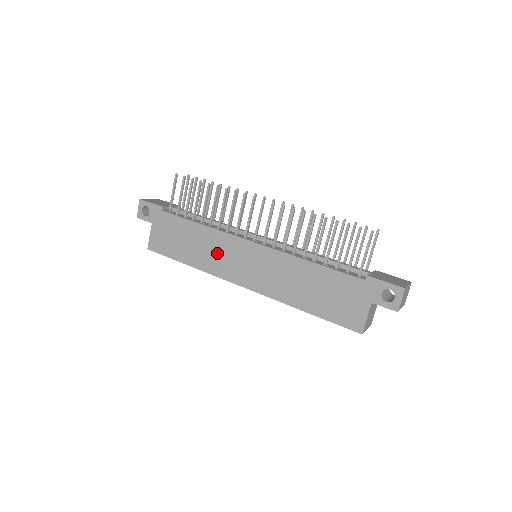
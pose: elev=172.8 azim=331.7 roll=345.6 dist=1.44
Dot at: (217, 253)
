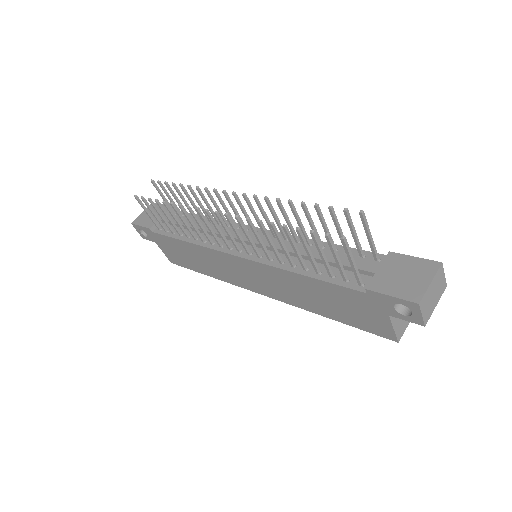
Dot at: (218, 266)
